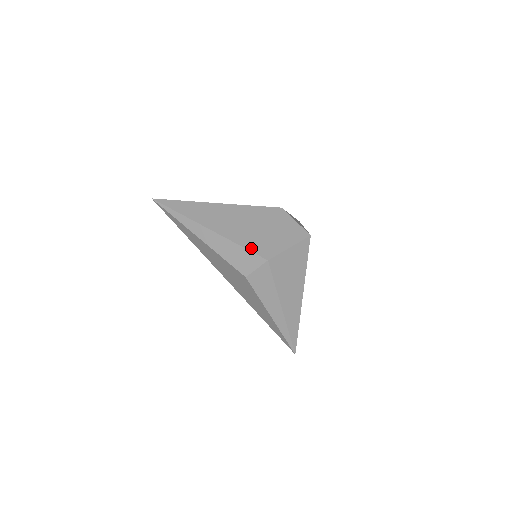
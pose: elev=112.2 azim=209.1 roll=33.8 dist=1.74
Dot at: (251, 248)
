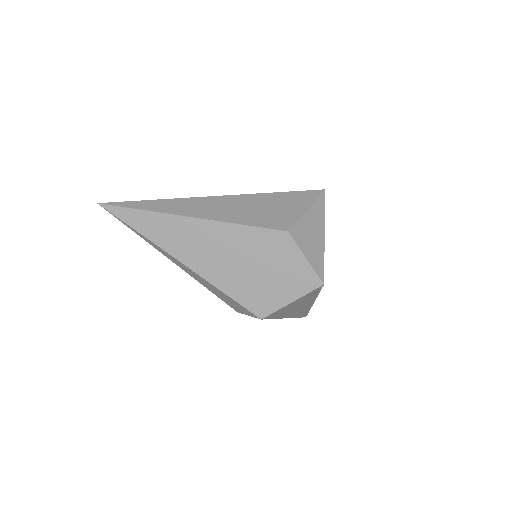
Dot at: (240, 300)
